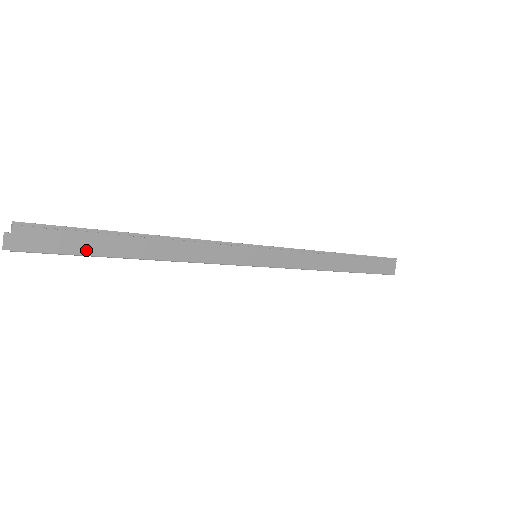
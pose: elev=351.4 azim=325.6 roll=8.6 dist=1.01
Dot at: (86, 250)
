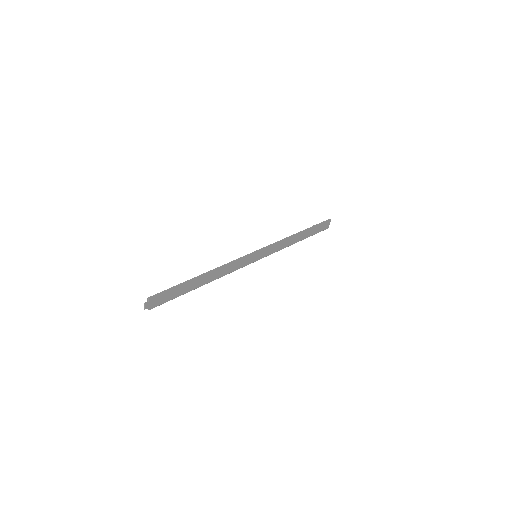
Dot at: (179, 294)
